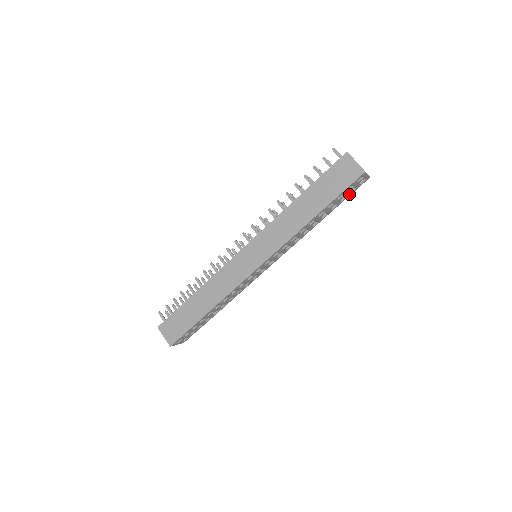
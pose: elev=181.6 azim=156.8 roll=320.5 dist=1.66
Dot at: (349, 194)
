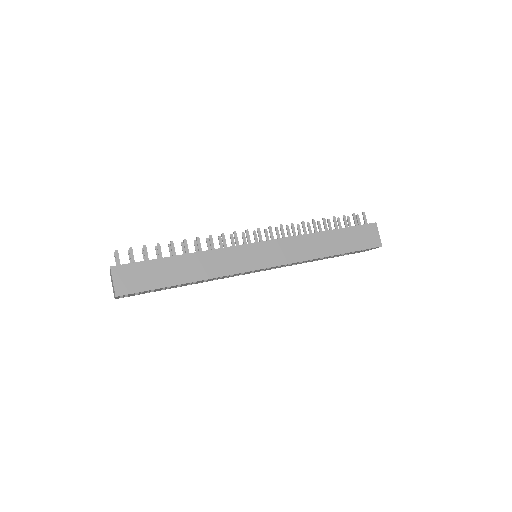
Dot at: (351, 253)
